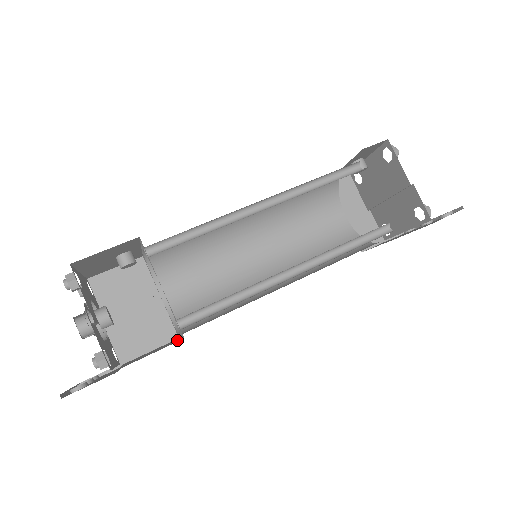
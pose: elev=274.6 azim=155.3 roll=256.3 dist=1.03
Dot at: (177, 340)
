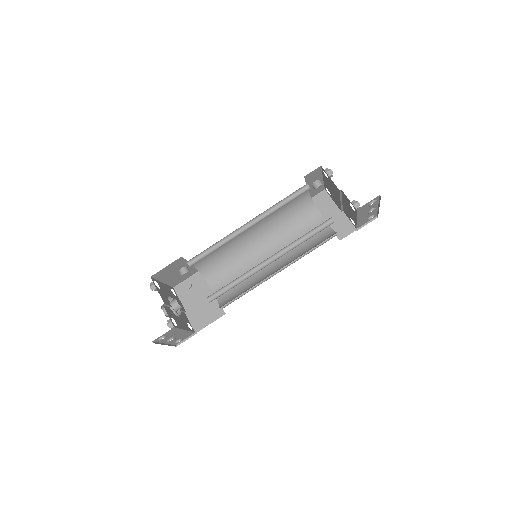
Dot at: occluded
